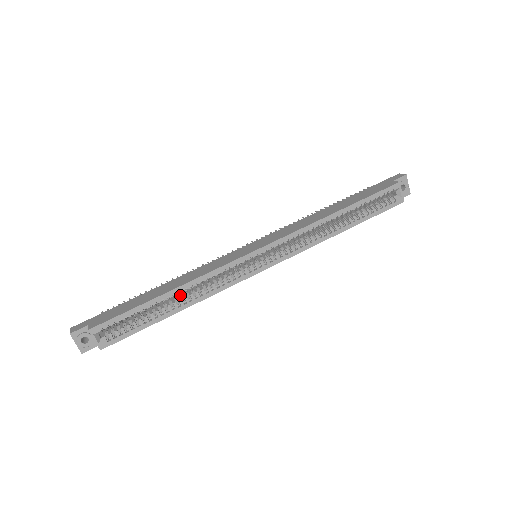
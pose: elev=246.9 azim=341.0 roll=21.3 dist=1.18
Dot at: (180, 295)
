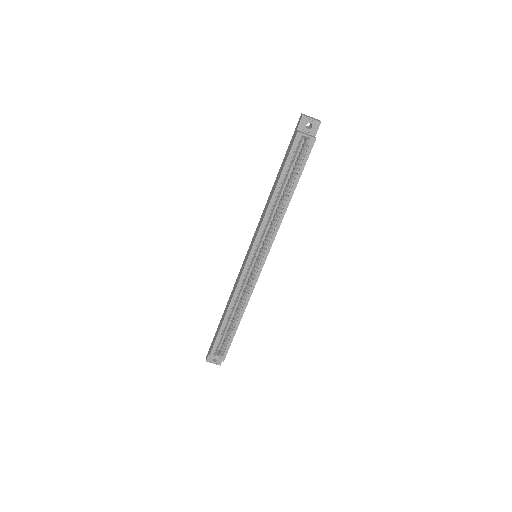
Dot at: (236, 309)
